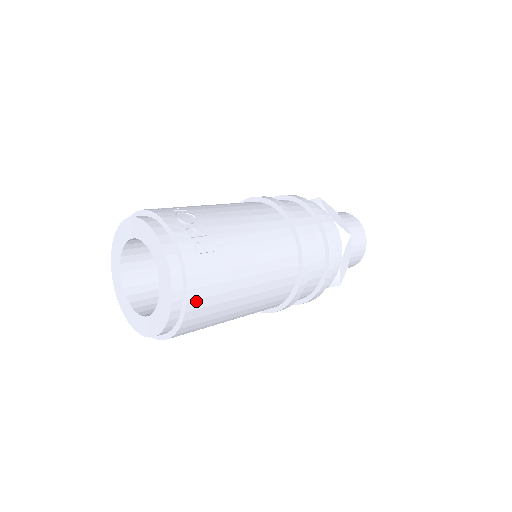
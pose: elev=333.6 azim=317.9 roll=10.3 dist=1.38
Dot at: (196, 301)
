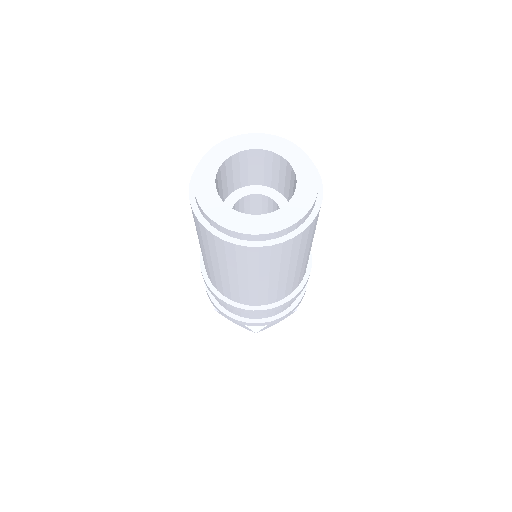
Dot at: occluded
